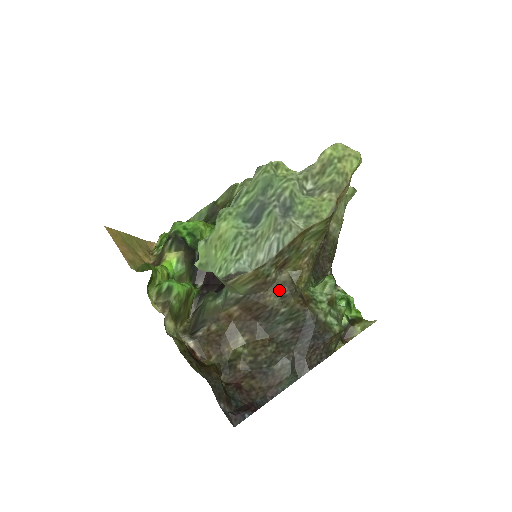
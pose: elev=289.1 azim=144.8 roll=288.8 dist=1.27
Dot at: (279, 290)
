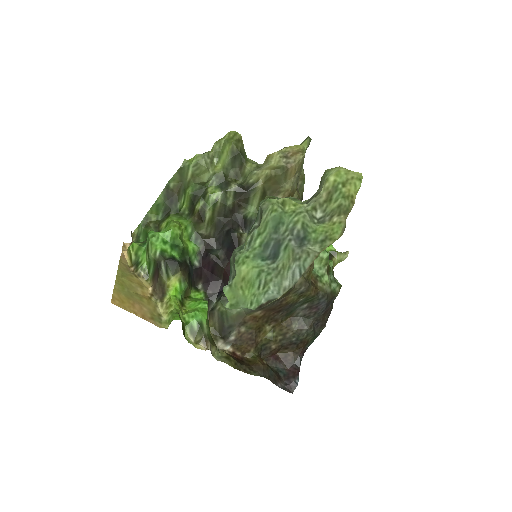
Dot at: (297, 291)
